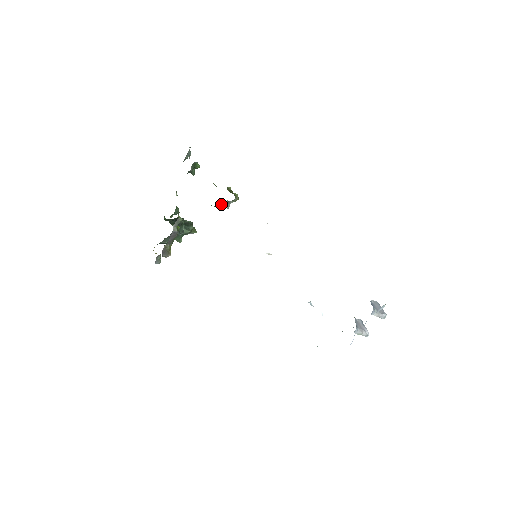
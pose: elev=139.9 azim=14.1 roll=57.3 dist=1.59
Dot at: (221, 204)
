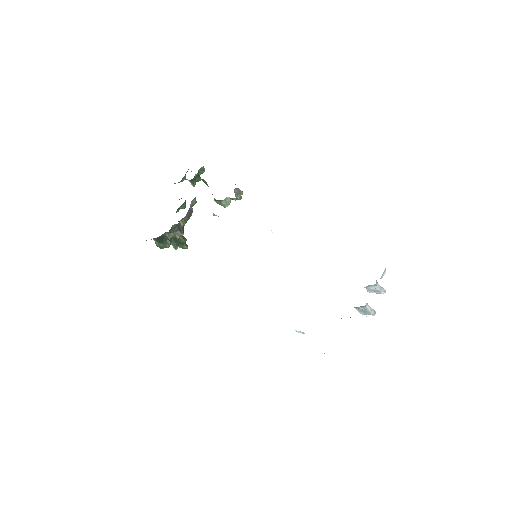
Dot at: (234, 190)
